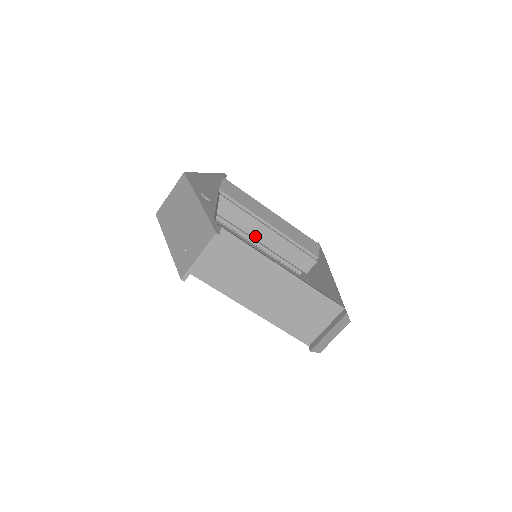
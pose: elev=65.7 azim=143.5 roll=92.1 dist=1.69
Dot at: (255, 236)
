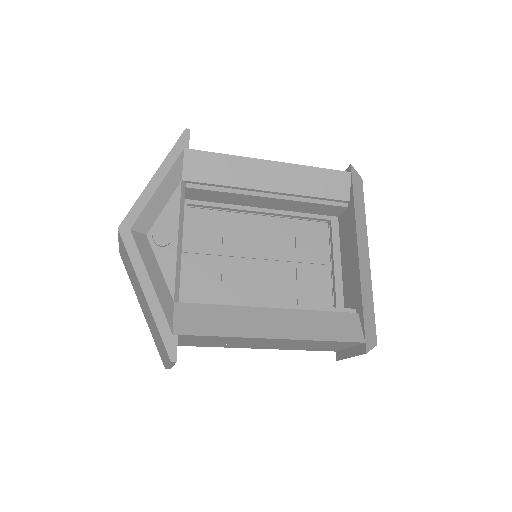
Dot at: (255, 205)
